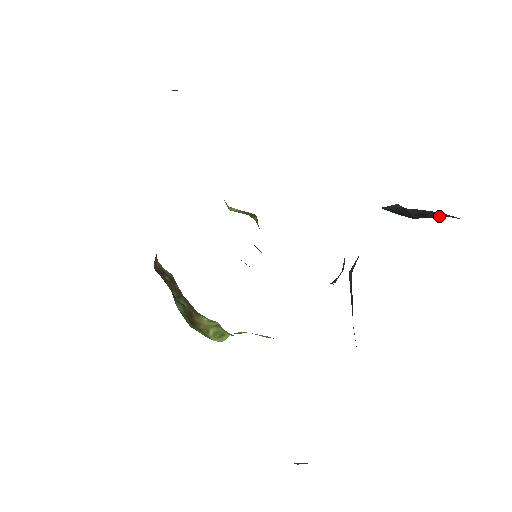
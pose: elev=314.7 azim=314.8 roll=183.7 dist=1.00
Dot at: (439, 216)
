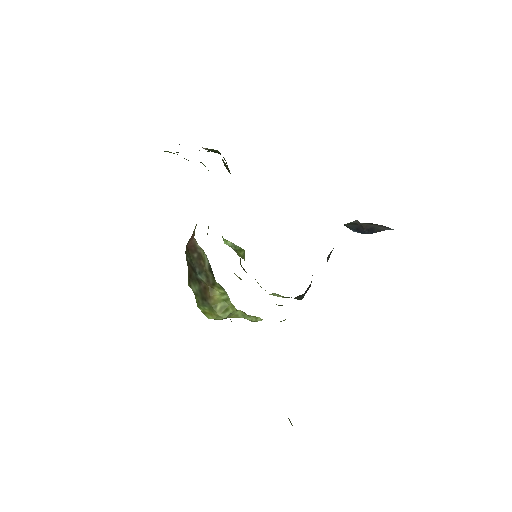
Dot at: (381, 230)
